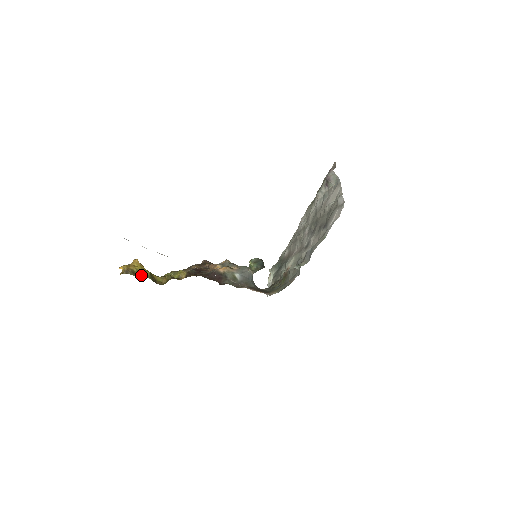
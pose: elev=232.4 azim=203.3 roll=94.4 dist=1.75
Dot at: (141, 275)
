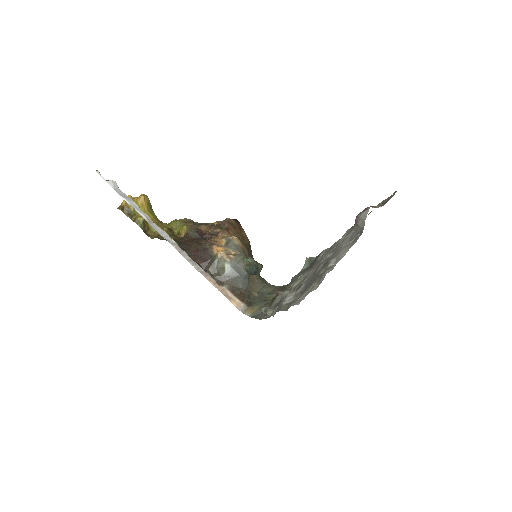
Dot at: (134, 218)
